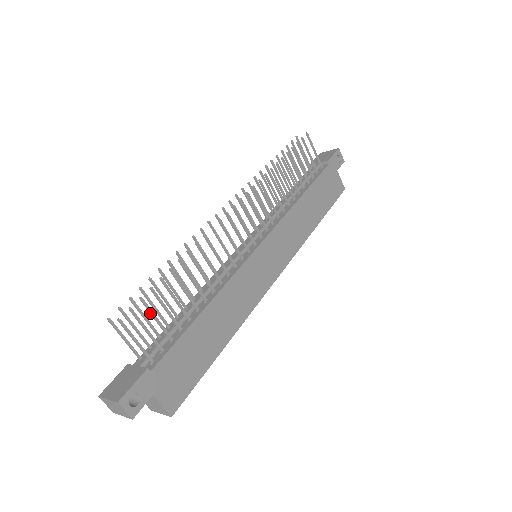
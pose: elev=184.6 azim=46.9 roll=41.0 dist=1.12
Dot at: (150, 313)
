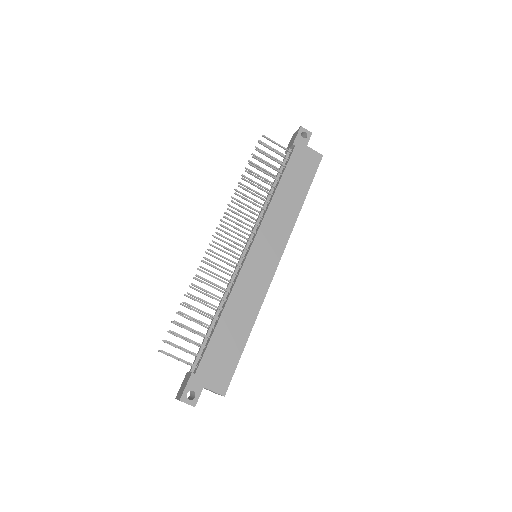
Dot at: occluded
